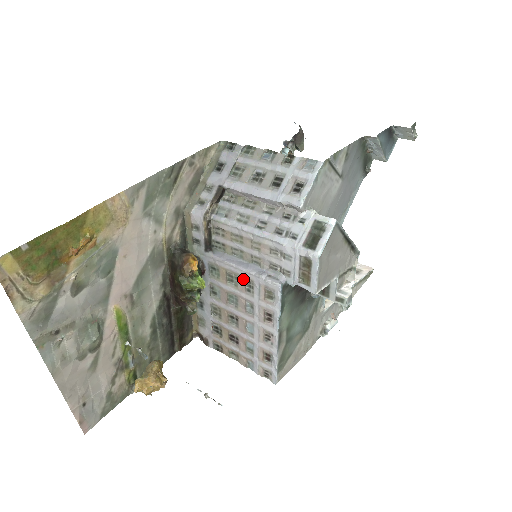
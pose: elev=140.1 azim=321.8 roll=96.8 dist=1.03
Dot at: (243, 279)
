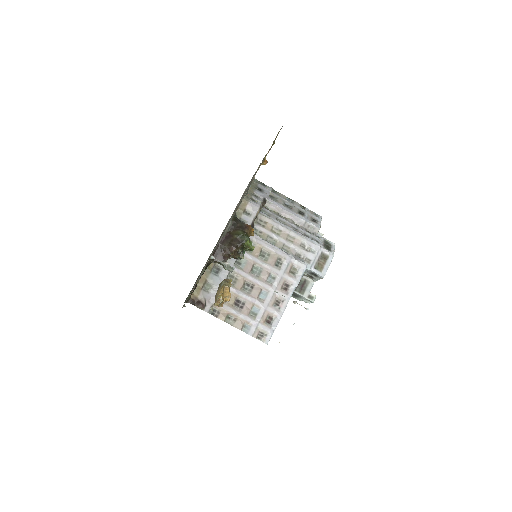
Dot at: (276, 256)
